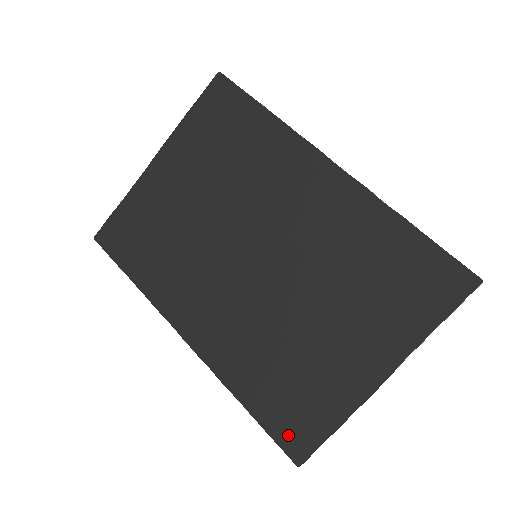
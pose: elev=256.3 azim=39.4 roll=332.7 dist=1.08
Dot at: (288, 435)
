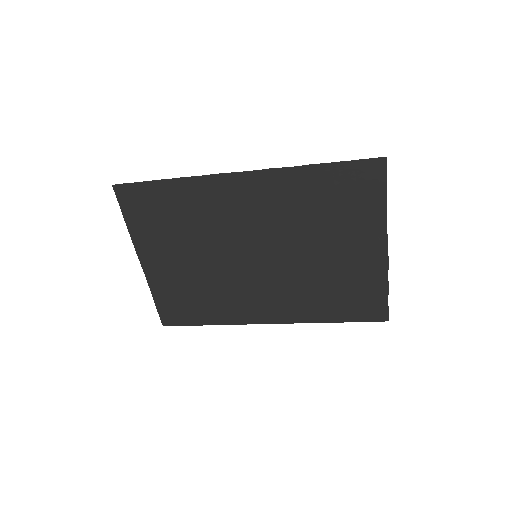
Dot at: (368, 314)
